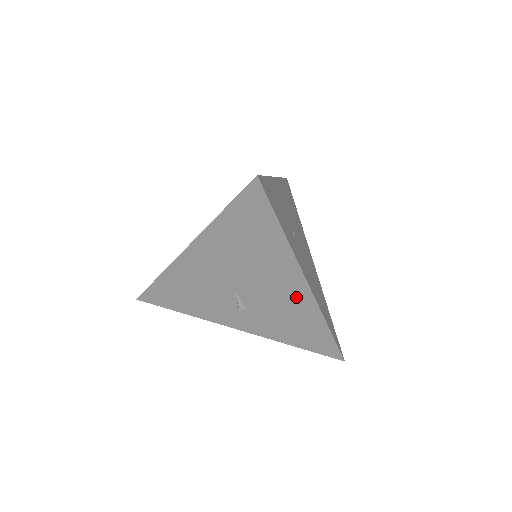
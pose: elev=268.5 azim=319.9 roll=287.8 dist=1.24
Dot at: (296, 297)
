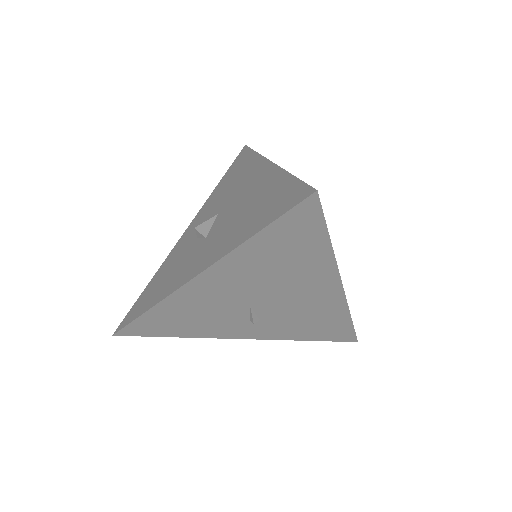
Dot at: (324, 300)
